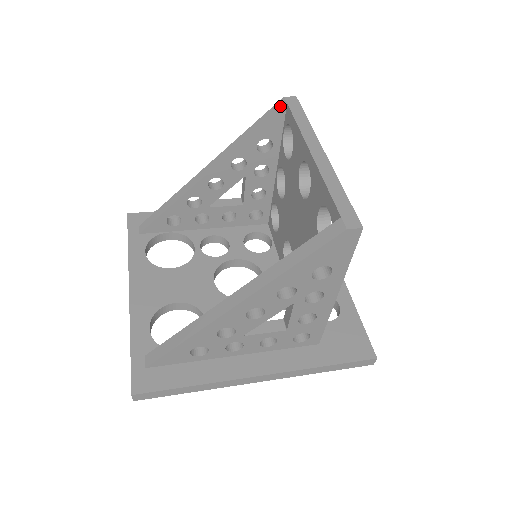
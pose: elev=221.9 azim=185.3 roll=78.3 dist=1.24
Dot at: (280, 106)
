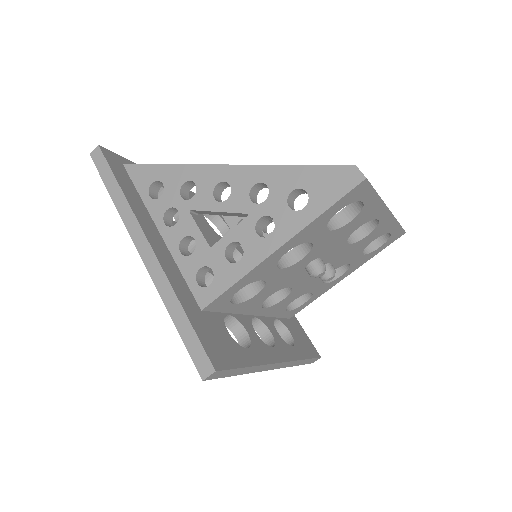
Dot at: occluded
